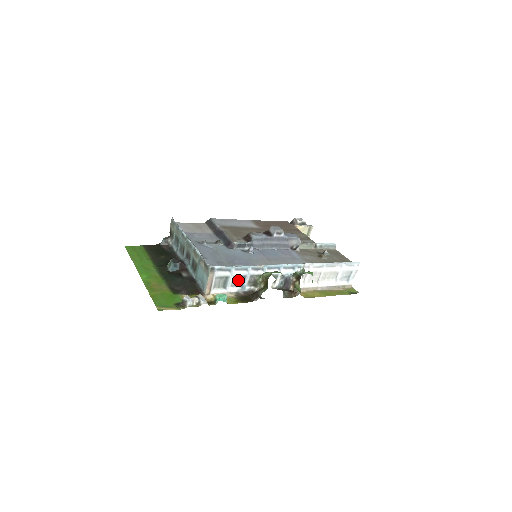
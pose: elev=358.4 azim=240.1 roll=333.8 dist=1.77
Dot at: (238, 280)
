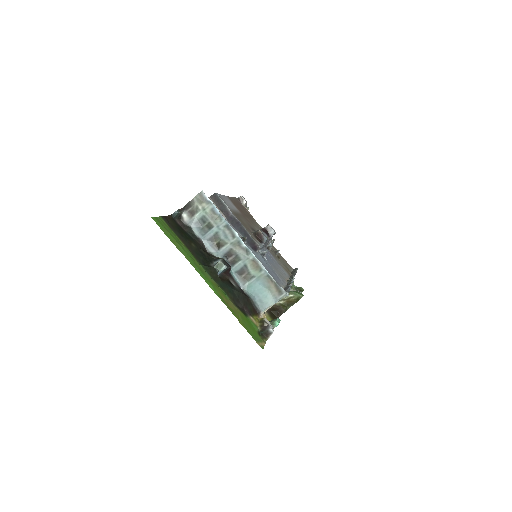
Dot at: occluded
